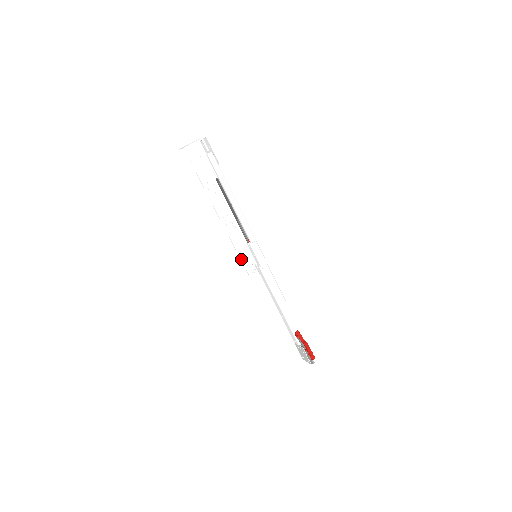
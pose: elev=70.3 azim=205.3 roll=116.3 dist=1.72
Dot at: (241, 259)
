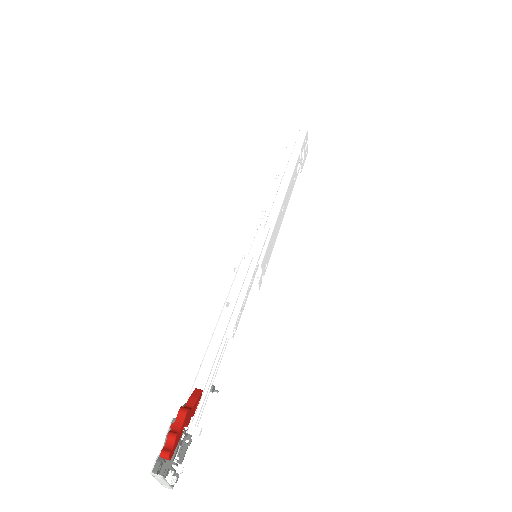
Dot at: (239, 260)
